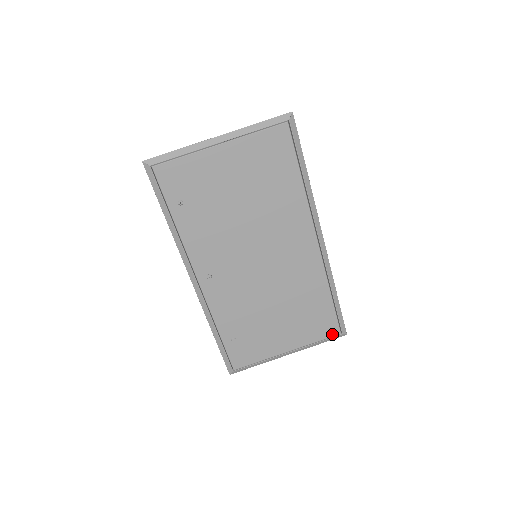
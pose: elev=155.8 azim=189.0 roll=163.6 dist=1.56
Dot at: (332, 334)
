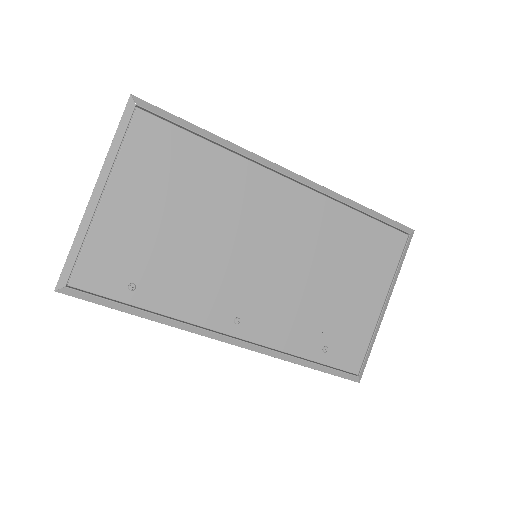
Dot at: (402, 245)
